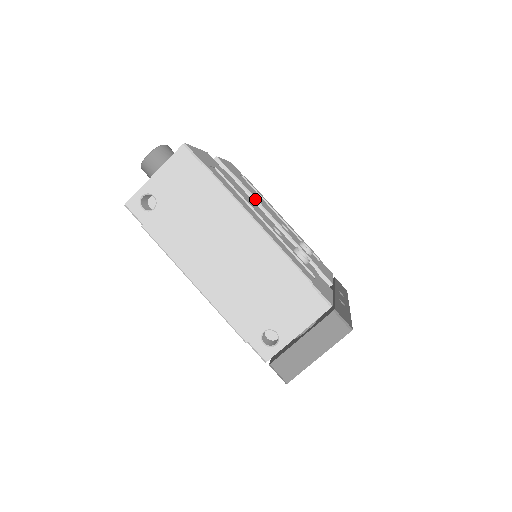
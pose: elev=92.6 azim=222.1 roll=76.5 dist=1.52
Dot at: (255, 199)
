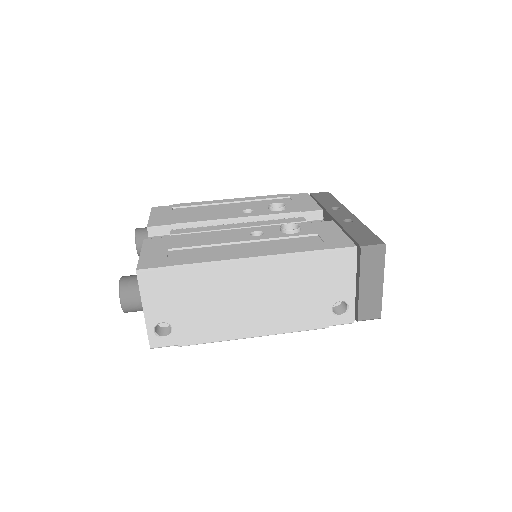
Dot at: (208, 222)
